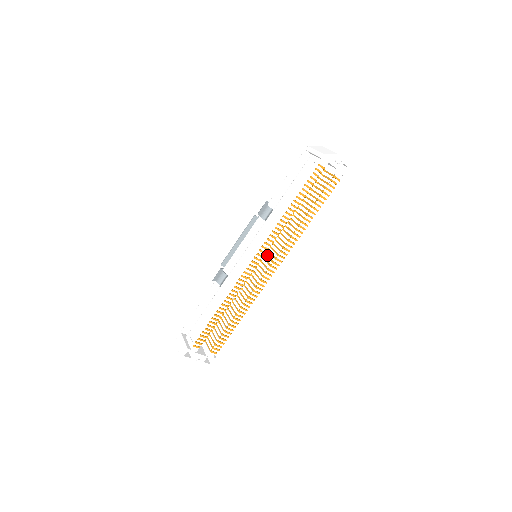
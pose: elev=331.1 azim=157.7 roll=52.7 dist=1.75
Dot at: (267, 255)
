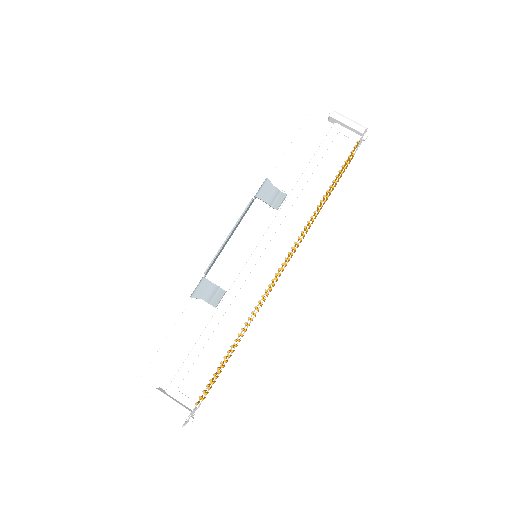
Dot at: occluded
